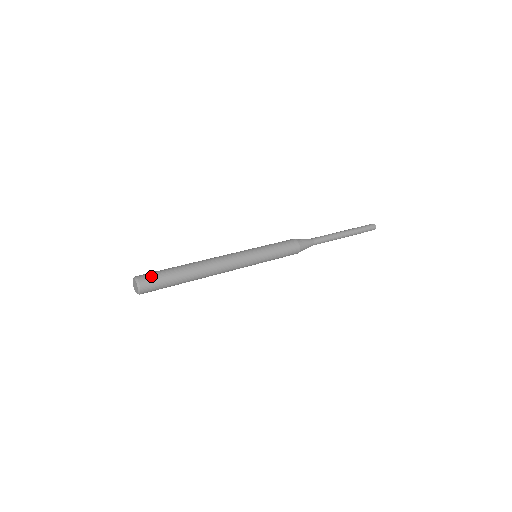
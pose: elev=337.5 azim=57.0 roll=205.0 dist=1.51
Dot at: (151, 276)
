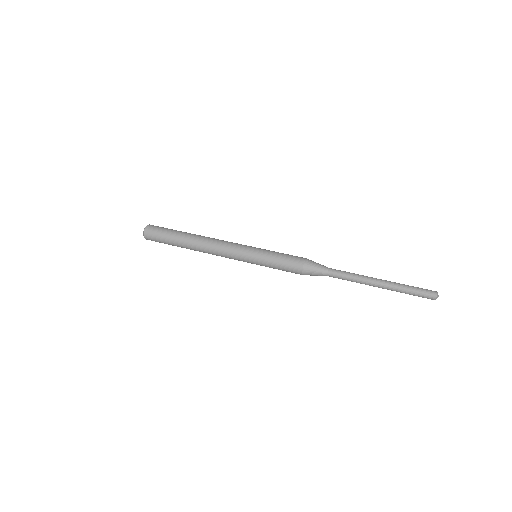
Dot at: (156, 228)
